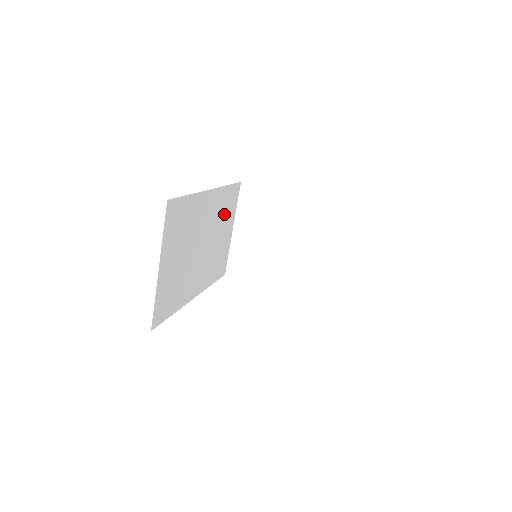
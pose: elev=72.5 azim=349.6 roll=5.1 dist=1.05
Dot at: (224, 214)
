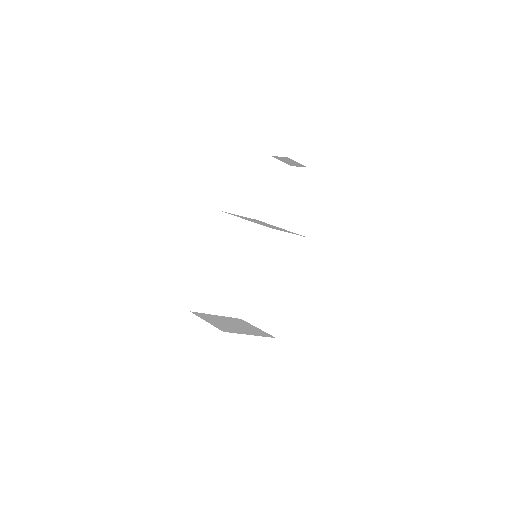
Dot at: (228, 237)
